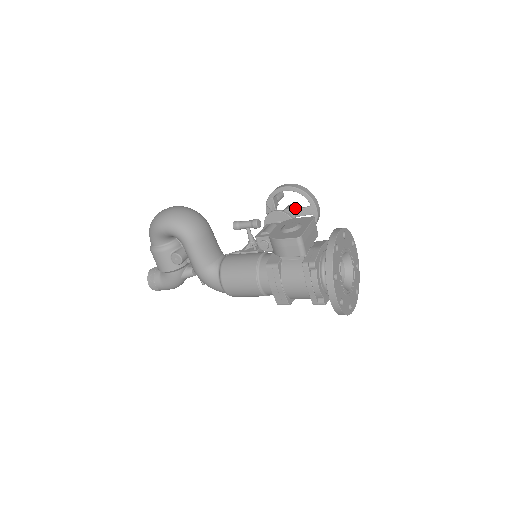
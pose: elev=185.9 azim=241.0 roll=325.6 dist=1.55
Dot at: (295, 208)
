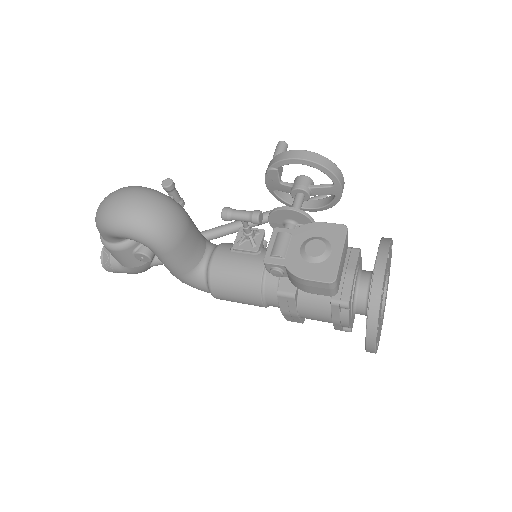
Dot at: (310, 185)
